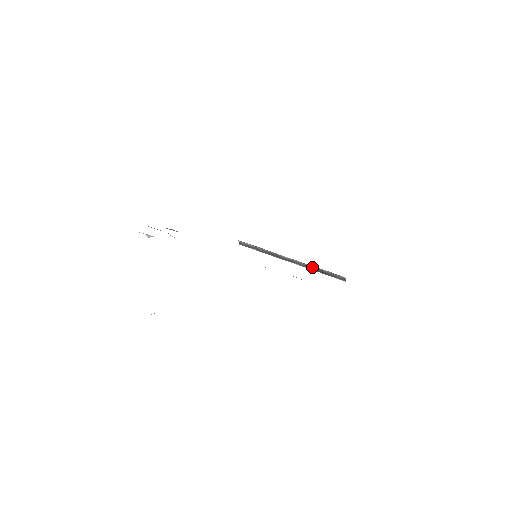
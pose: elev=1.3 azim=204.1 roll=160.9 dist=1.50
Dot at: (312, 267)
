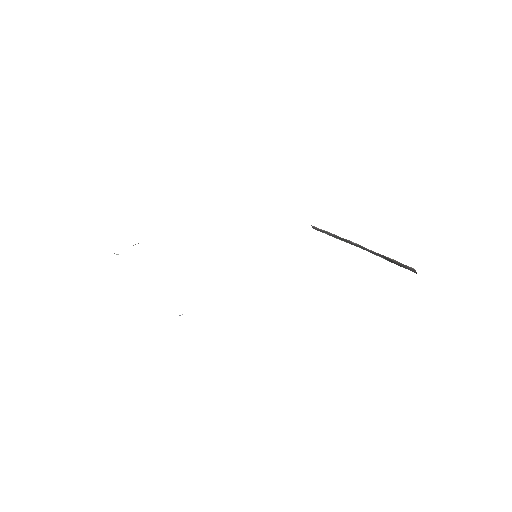
Dot at: (379, 254)
